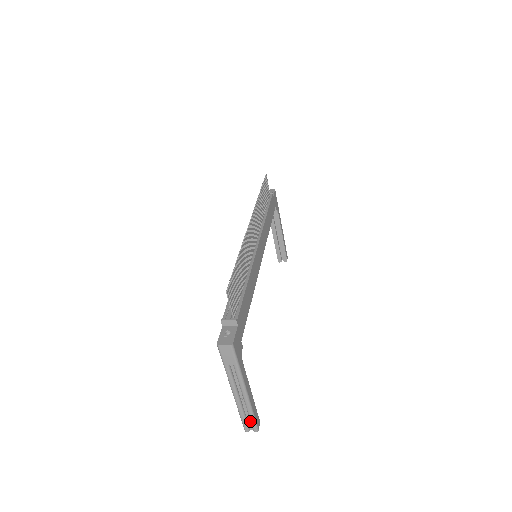
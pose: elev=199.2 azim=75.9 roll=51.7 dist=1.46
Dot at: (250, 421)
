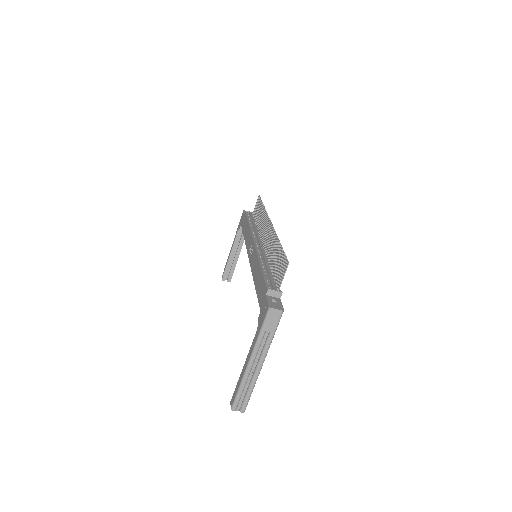
Dot at: (242, 399)
